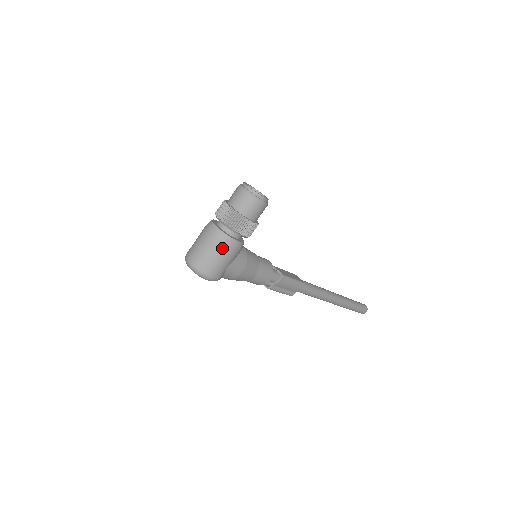
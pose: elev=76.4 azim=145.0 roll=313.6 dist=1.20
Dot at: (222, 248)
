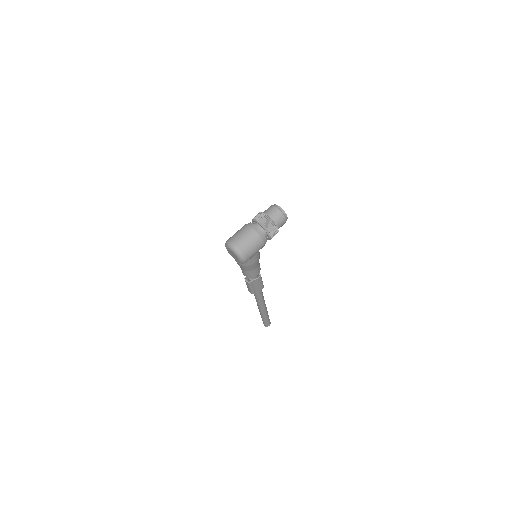
Dot at: (259, 241)
